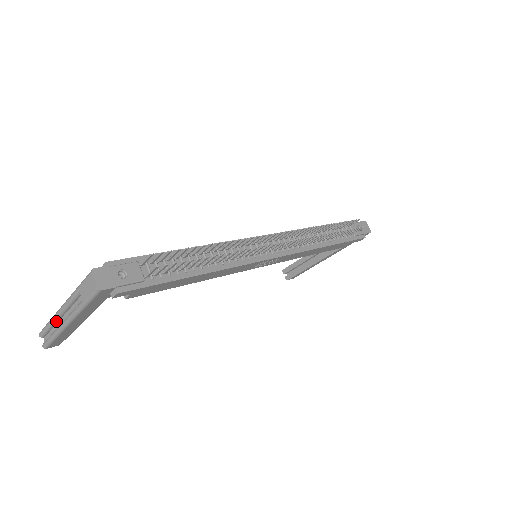
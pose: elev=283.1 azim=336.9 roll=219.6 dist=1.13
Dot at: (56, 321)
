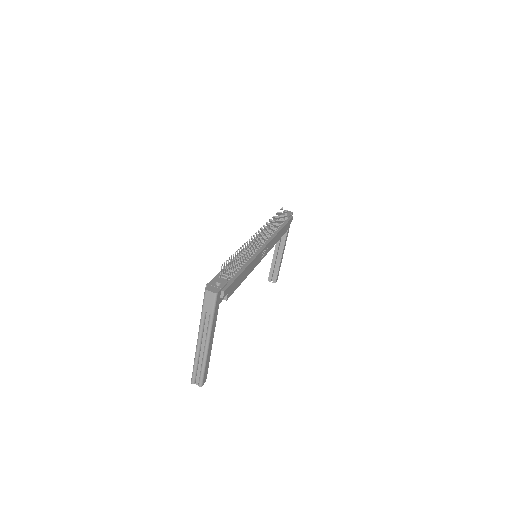
Dot at: (199, 355)
